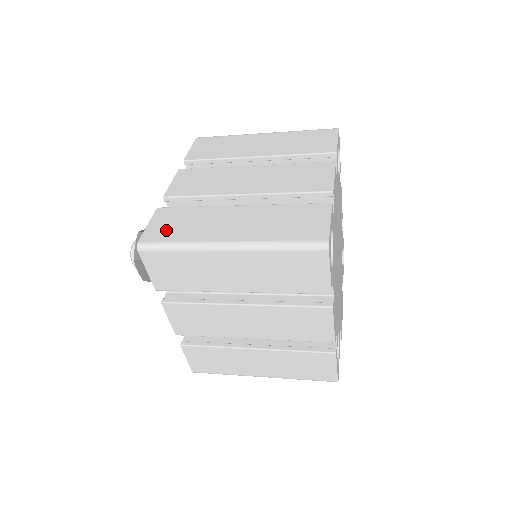
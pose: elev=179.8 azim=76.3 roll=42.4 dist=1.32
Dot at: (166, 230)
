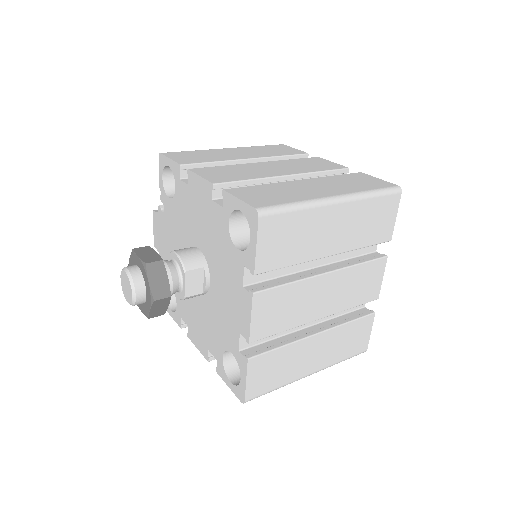
Dot at: (265, 382)
